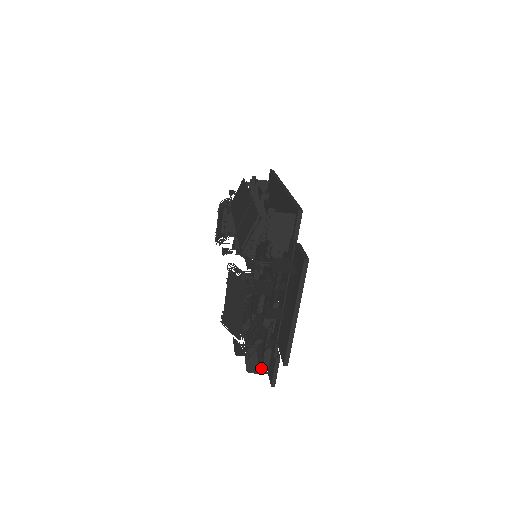
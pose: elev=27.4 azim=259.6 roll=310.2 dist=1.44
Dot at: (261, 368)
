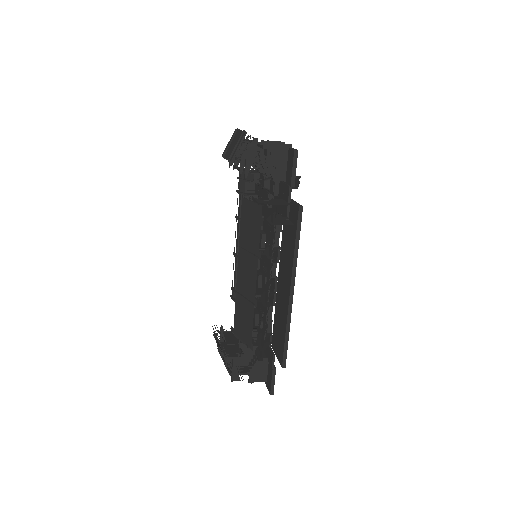
Dot at: occluded
